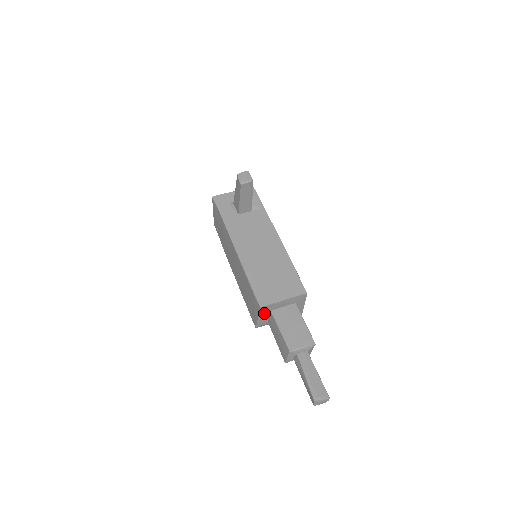
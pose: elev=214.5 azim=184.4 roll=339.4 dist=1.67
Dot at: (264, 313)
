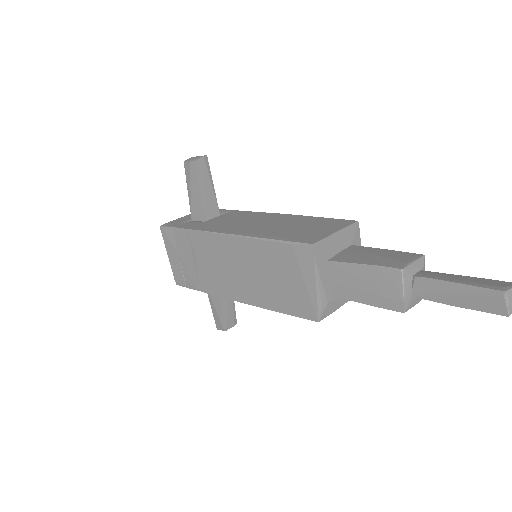
Dot at: (321, 267)
